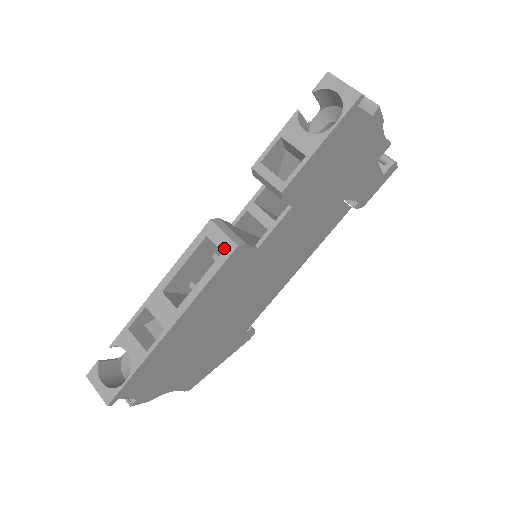
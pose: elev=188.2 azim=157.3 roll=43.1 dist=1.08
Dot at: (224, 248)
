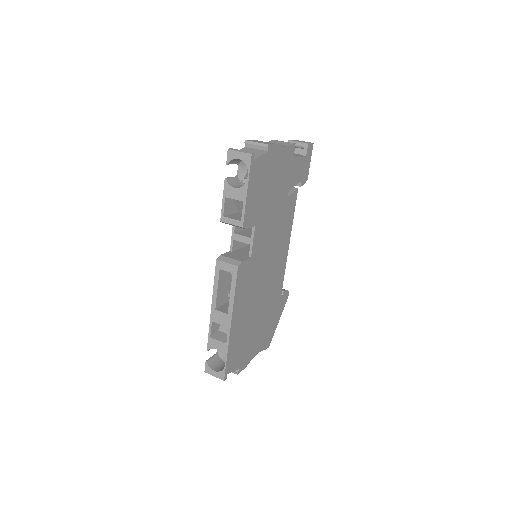
Dot at: (232, 271)
